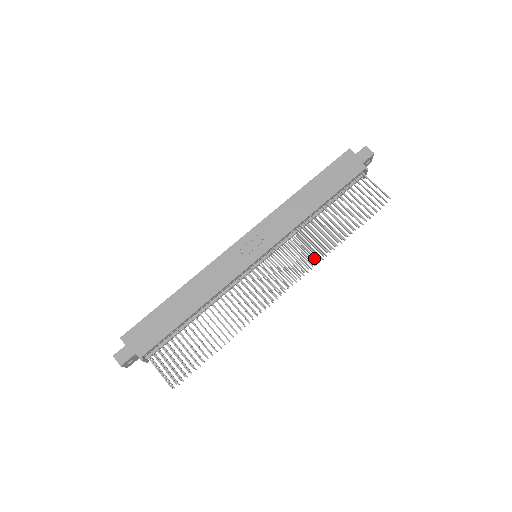
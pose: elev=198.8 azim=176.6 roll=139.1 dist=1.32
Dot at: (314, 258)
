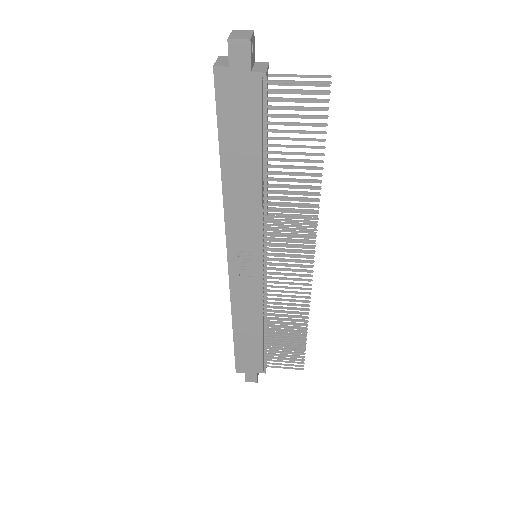
Dot at: (309, 211)
